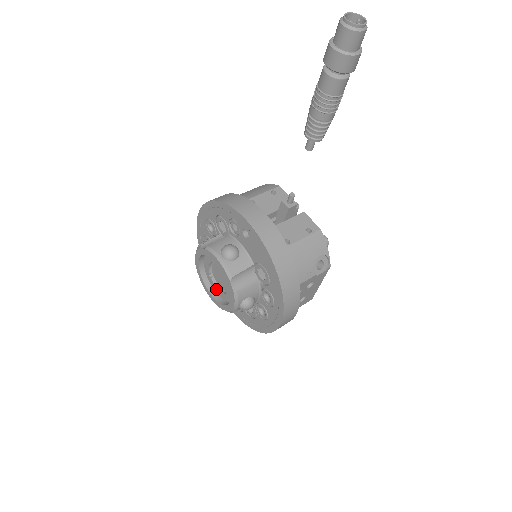
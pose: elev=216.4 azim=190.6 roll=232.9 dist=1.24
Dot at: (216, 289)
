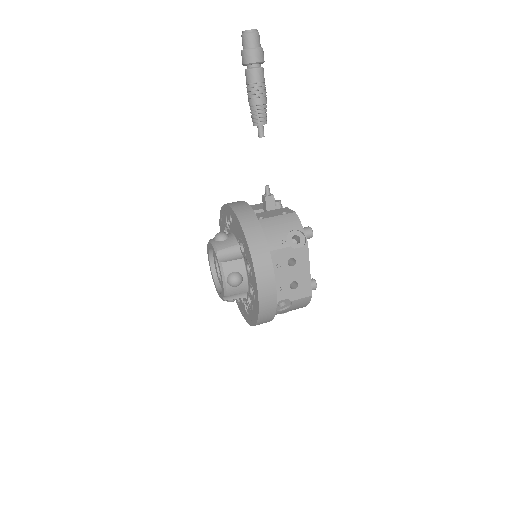
Dot at: occluded
